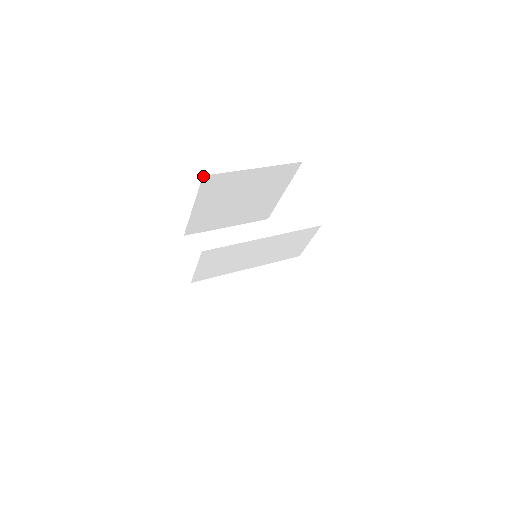
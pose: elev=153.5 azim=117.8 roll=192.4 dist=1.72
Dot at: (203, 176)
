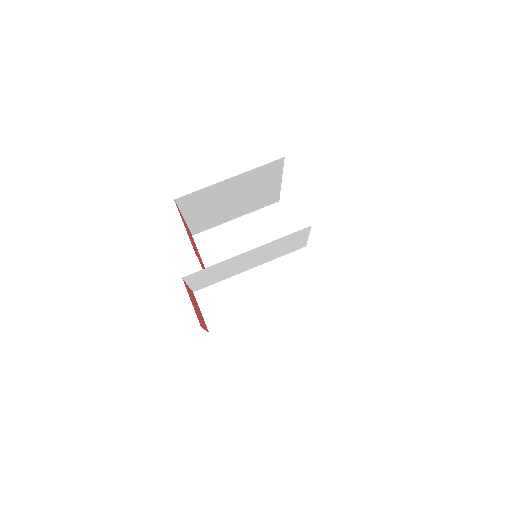
Dot at: (175, 199)
